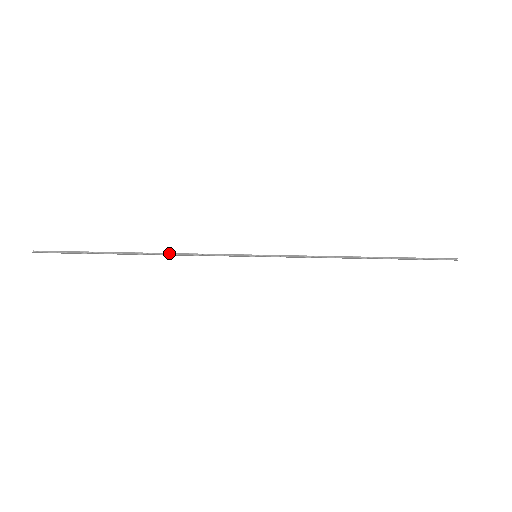
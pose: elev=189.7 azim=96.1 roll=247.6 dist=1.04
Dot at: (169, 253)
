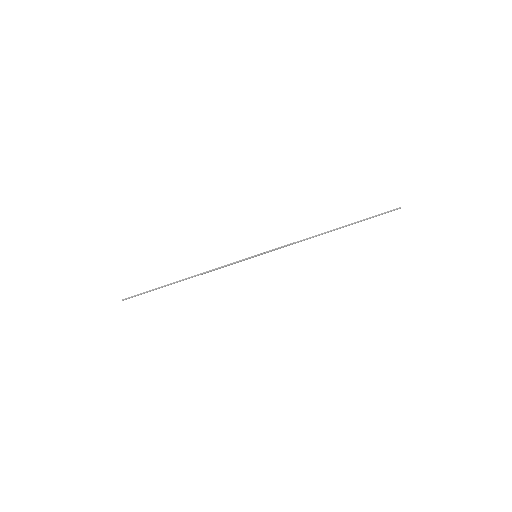
Dot at: (201, 274)
